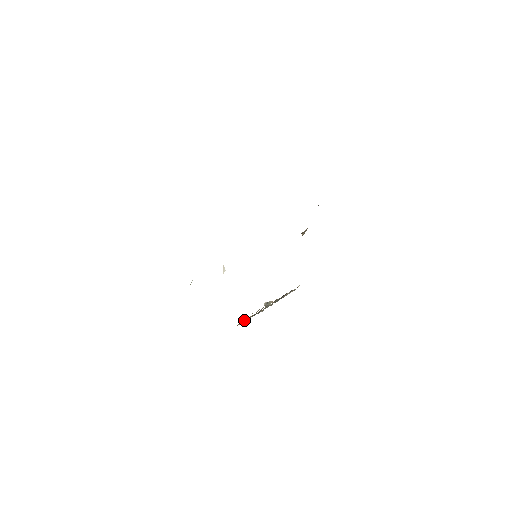
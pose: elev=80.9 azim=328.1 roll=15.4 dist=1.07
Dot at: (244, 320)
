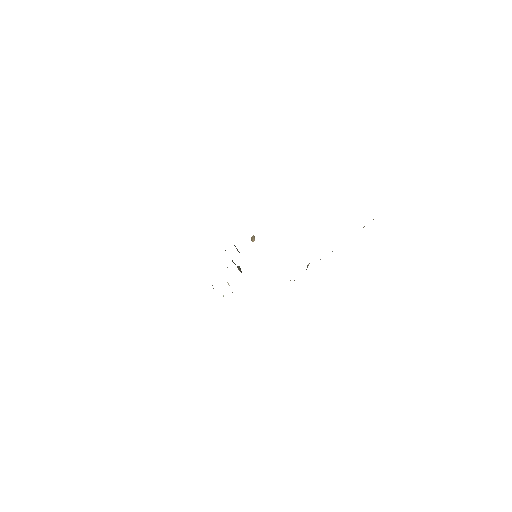
Dot at: occluded
